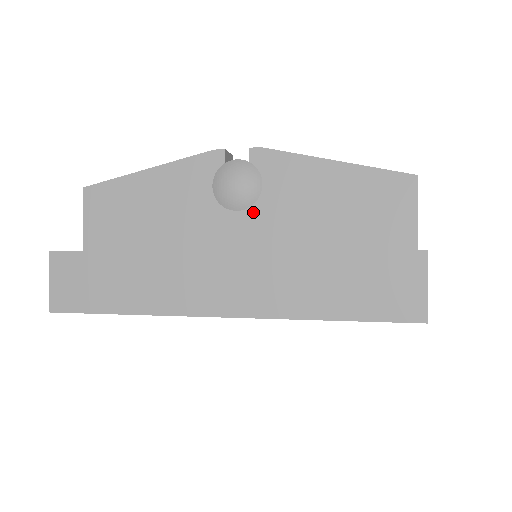
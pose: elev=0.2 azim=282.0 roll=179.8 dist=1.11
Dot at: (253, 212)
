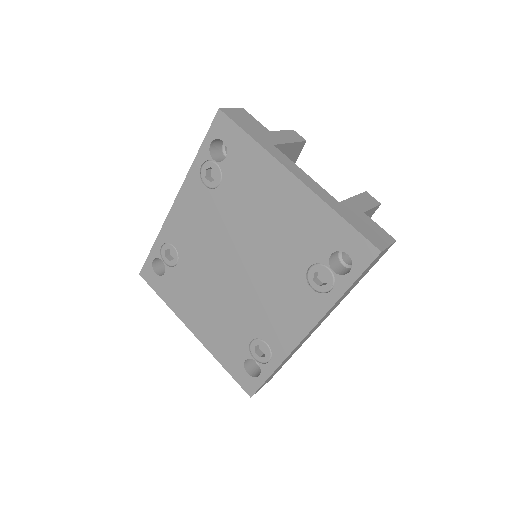
Dot at: occluded
